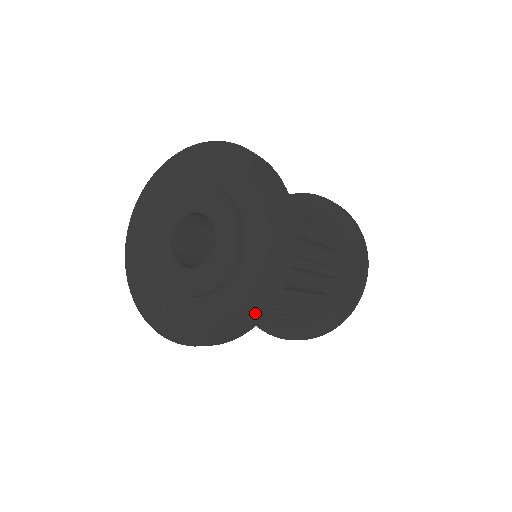
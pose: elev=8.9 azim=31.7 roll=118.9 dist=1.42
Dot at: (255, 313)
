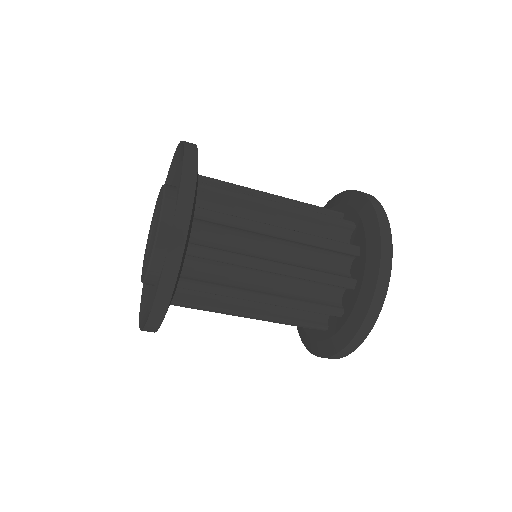
Dot at: (166, 254)
